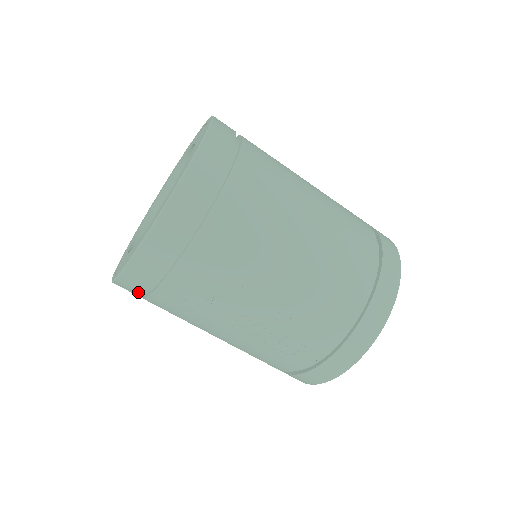
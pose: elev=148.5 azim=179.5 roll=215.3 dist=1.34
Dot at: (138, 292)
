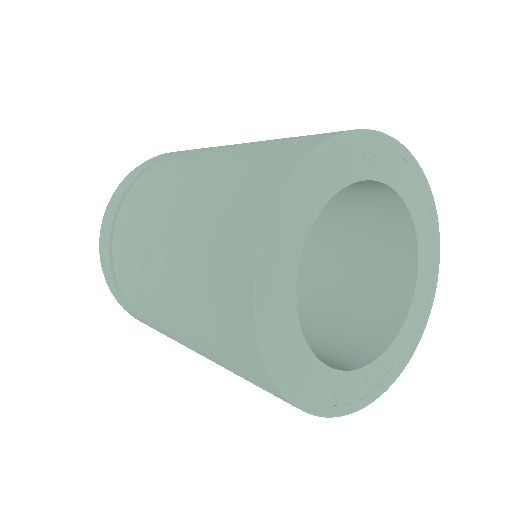
Dot at: (140, 320)
